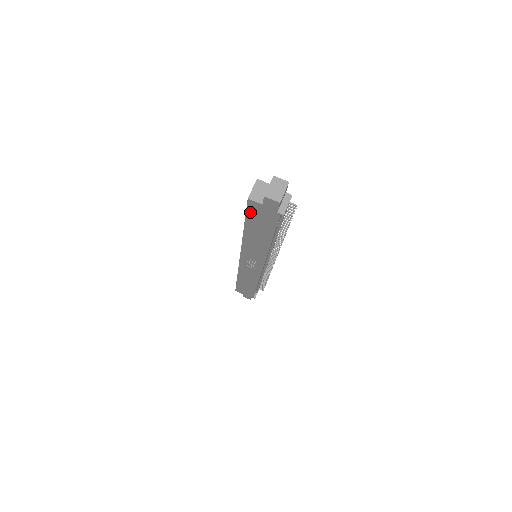
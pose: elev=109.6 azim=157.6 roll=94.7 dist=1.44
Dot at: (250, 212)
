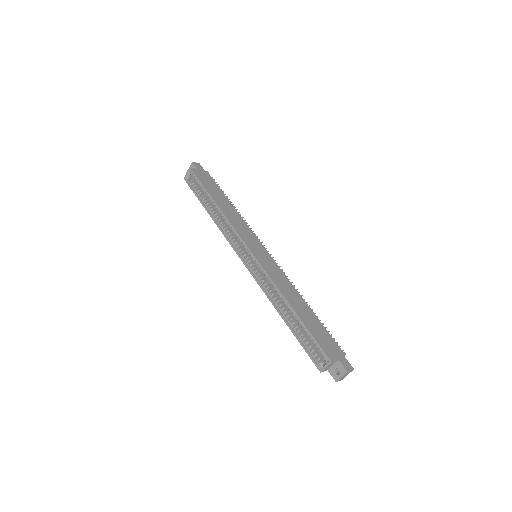
Dot at: (309, 353)
